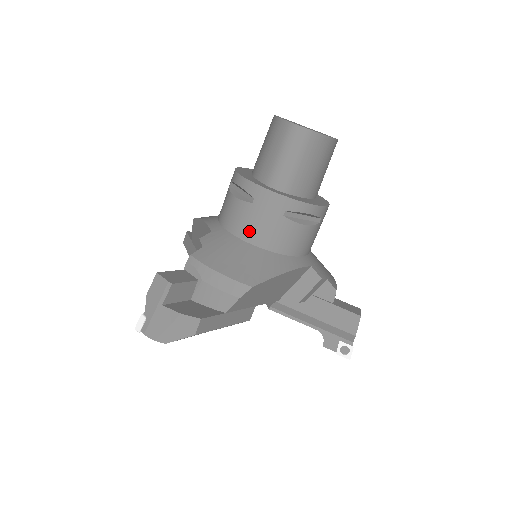
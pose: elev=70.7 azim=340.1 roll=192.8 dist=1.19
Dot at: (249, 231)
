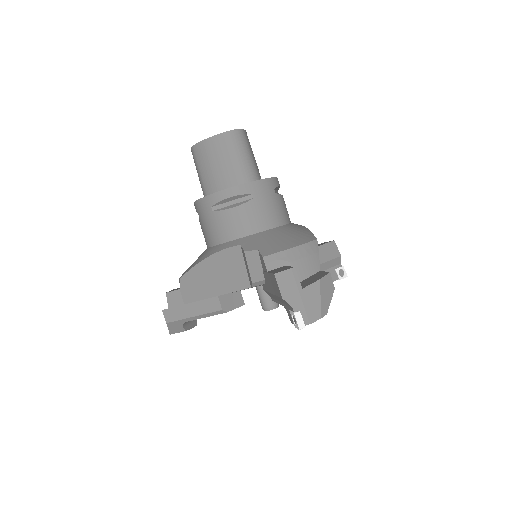
Dot at: (266, 220)
